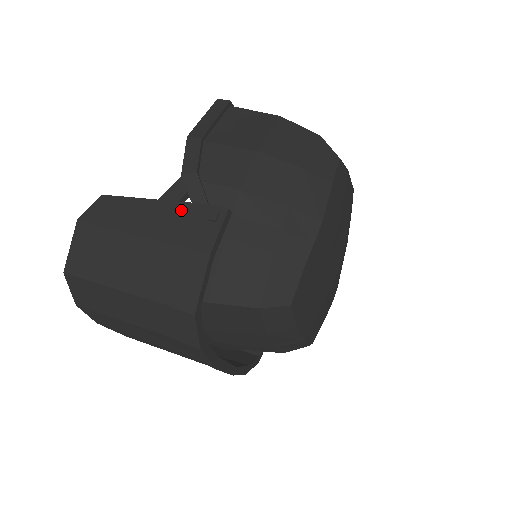
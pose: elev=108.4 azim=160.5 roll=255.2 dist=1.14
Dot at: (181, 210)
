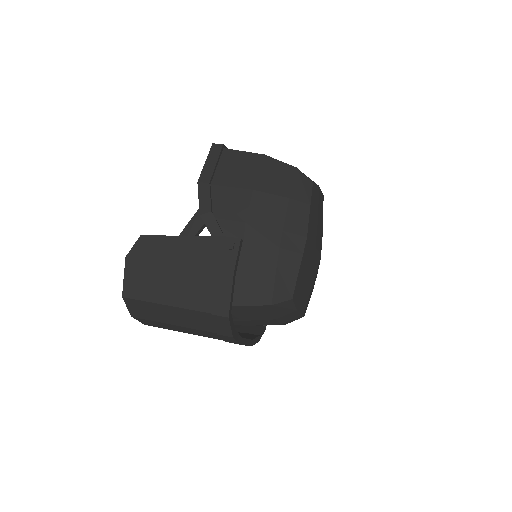
Dot at: (205, 243)
